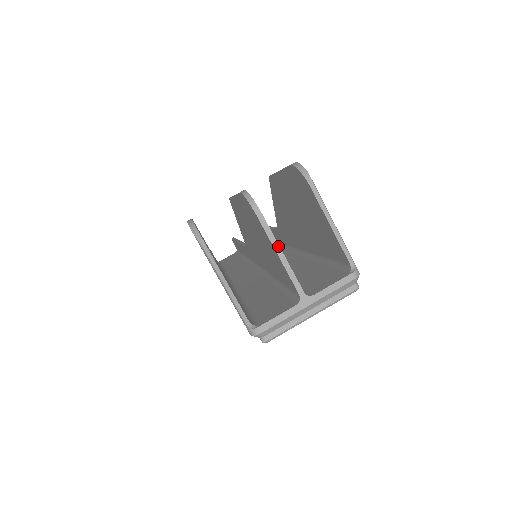
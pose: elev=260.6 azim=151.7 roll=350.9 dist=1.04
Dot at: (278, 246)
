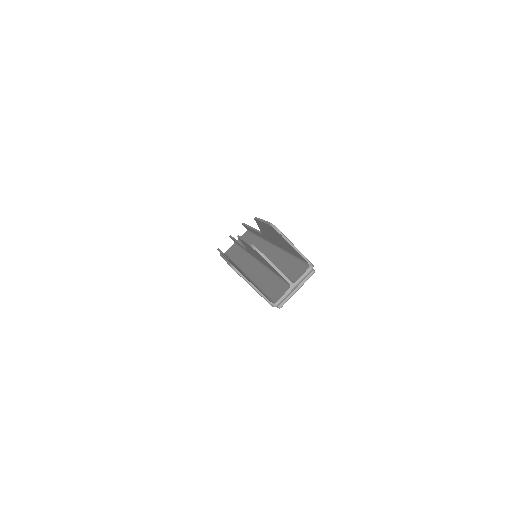
Dot at: (274, 266)
